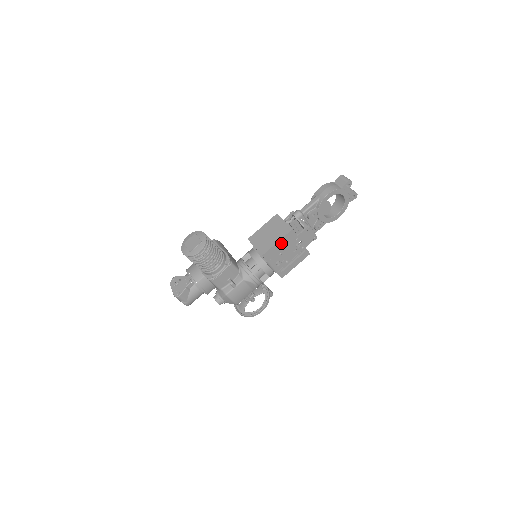
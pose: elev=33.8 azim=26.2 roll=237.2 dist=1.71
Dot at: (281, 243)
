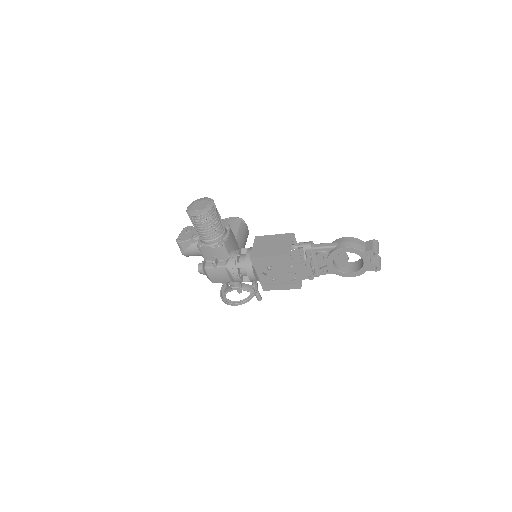
Dot at: (273, 259)
